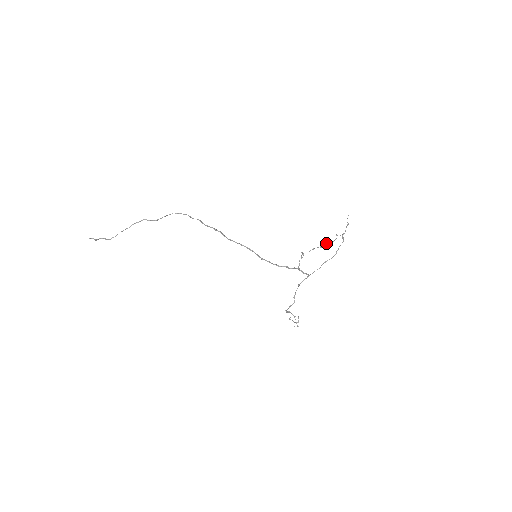
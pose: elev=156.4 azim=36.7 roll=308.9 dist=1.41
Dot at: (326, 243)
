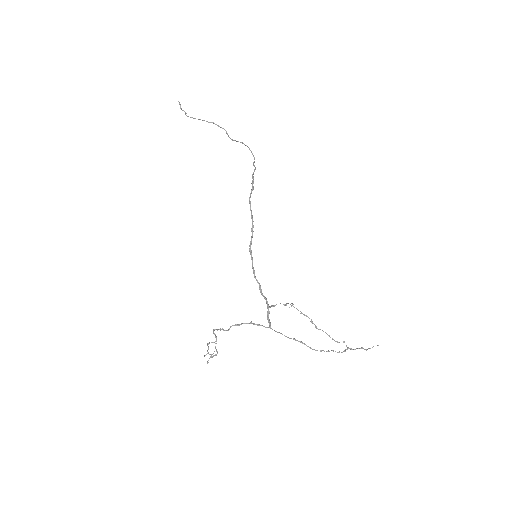
Dot at: occluded
